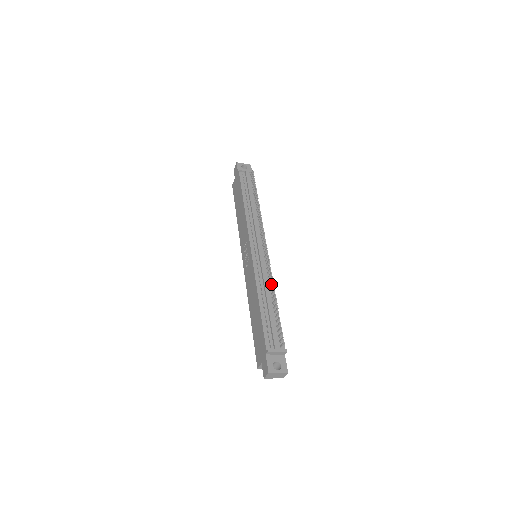
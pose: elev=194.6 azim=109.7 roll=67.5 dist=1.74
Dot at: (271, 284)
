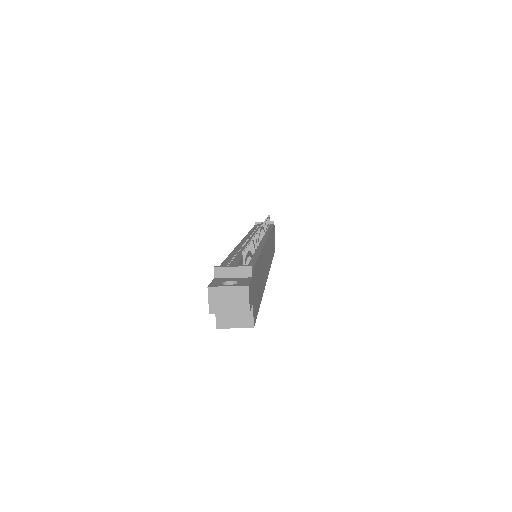
Dot at: occluded
